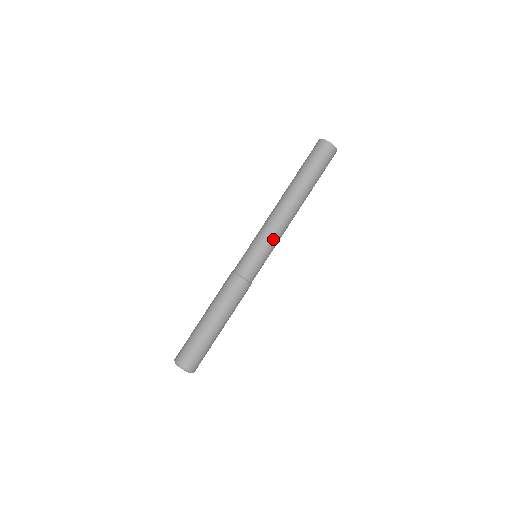
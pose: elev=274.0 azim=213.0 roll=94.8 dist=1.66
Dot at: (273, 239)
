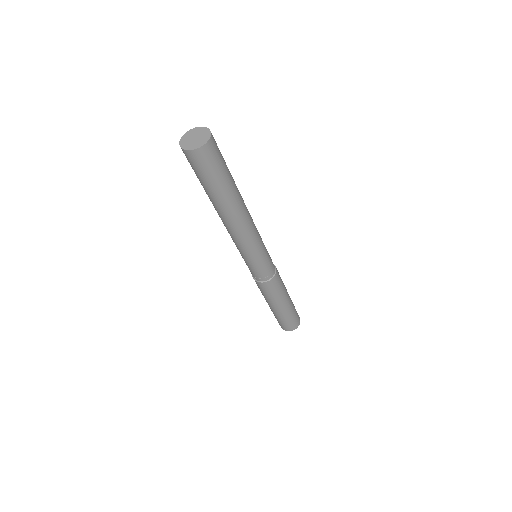
Dot at: (260, 239)
